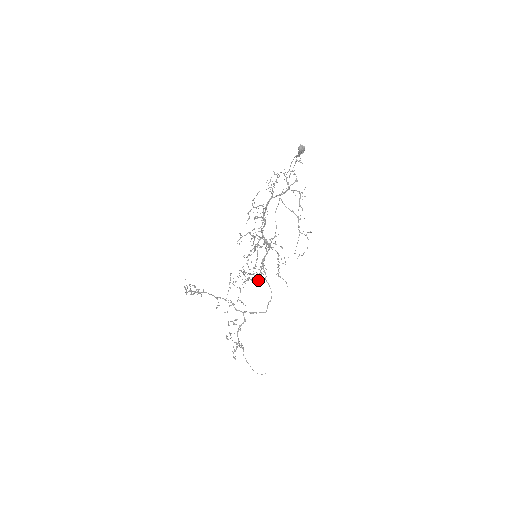
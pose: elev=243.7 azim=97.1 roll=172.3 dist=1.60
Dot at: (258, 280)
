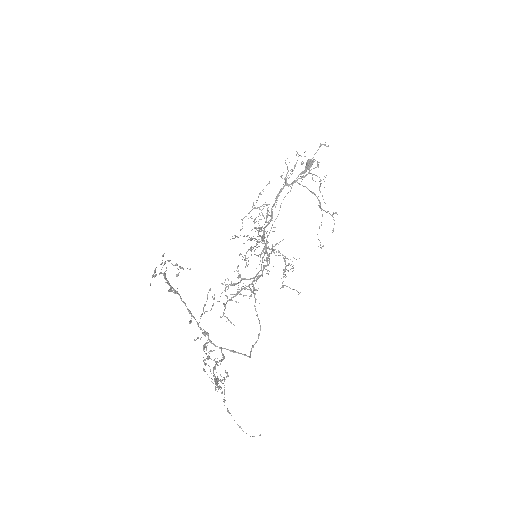
Dot at: (249, 298)
